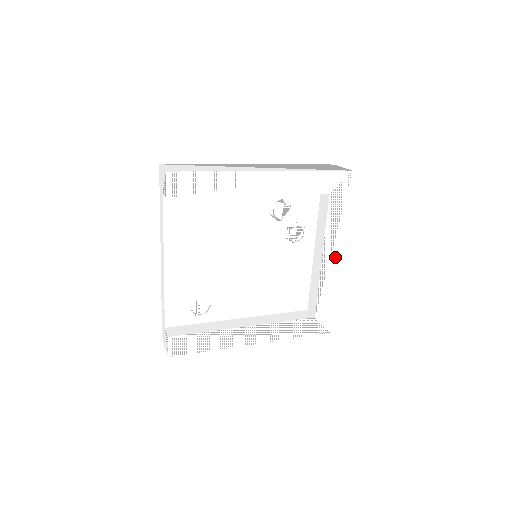
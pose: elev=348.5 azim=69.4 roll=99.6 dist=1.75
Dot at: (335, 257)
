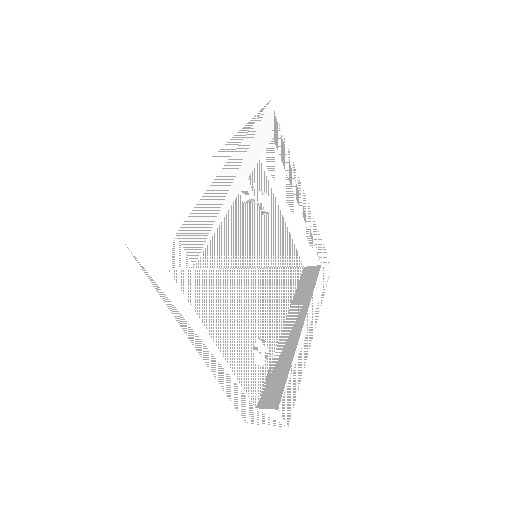
Dot at: (303, 197)
